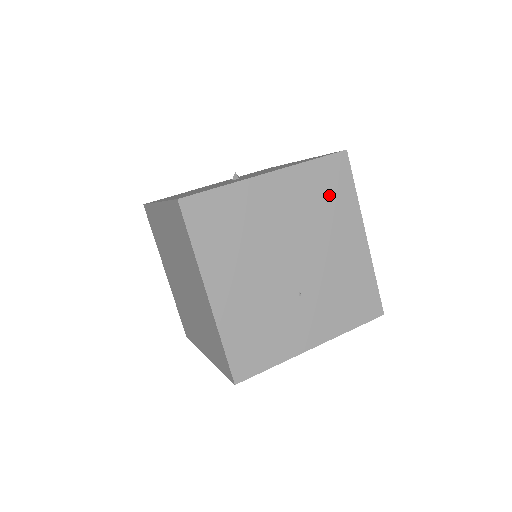
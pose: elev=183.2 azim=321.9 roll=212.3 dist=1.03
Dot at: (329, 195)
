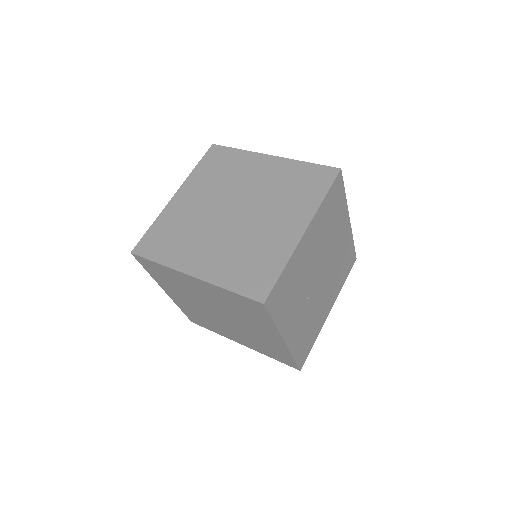
Dot at: (343, 268)
